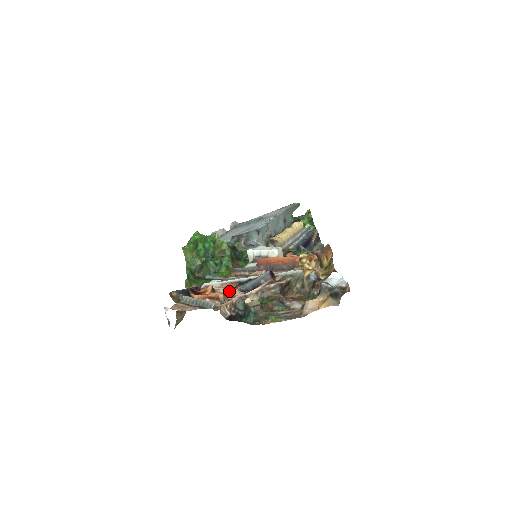
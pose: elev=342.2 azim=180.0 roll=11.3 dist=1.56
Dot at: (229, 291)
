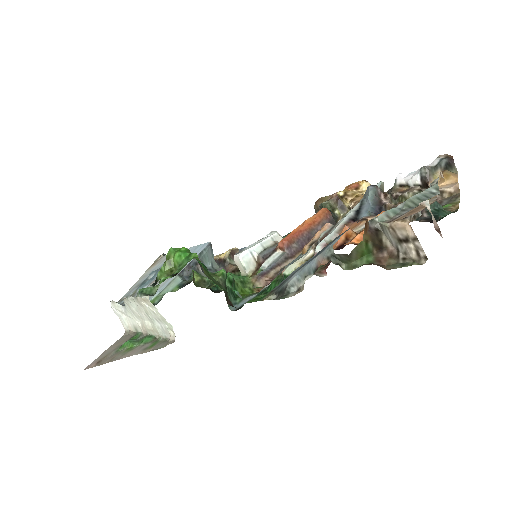
Dot at: occluded
